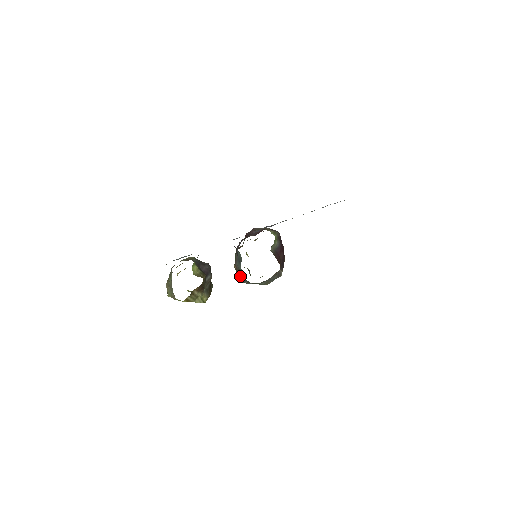
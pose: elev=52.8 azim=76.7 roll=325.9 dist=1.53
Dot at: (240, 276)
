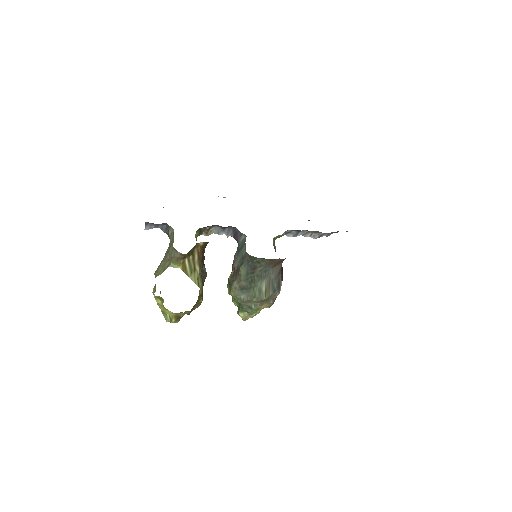
Dot at: (241, 265)
